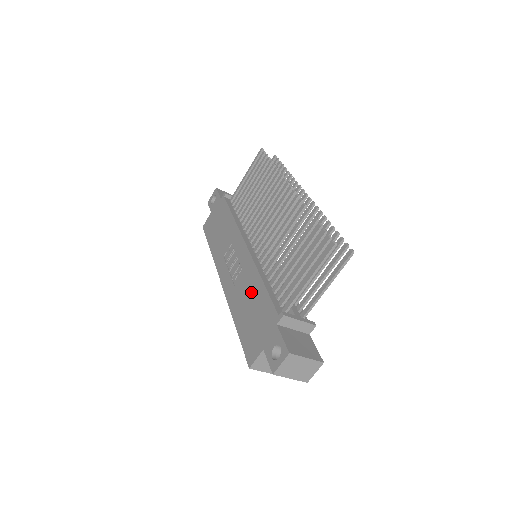
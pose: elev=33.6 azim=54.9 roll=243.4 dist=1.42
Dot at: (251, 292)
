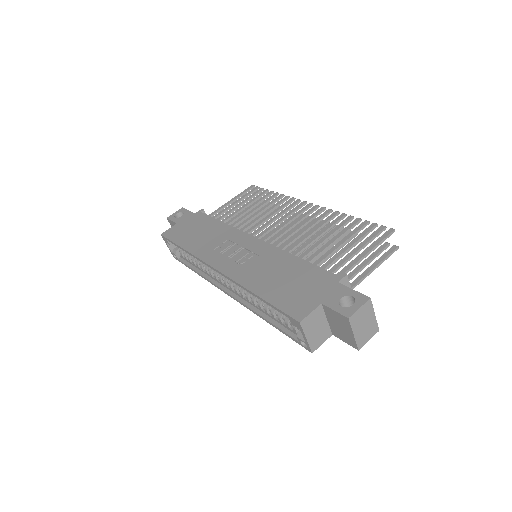
Dot at: (280, 267)
